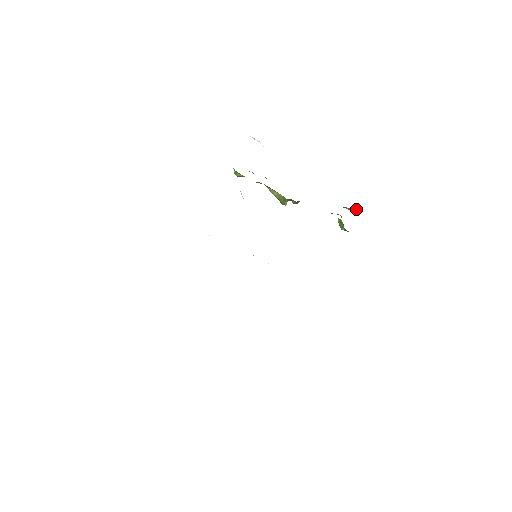
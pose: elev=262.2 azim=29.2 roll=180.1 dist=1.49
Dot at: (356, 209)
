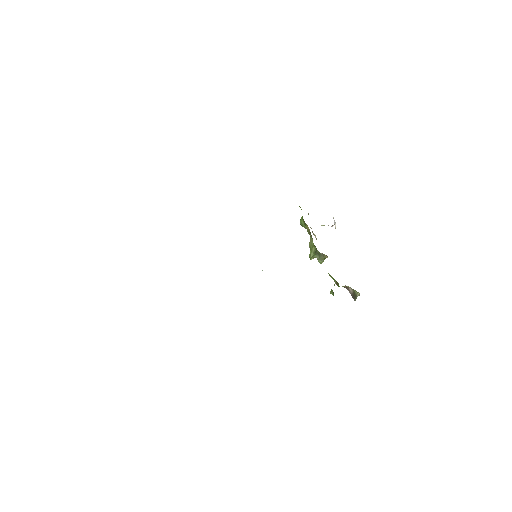
Dot at: (356, 293)
